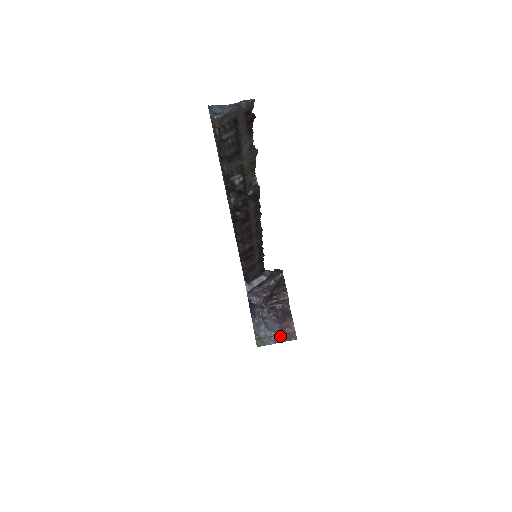
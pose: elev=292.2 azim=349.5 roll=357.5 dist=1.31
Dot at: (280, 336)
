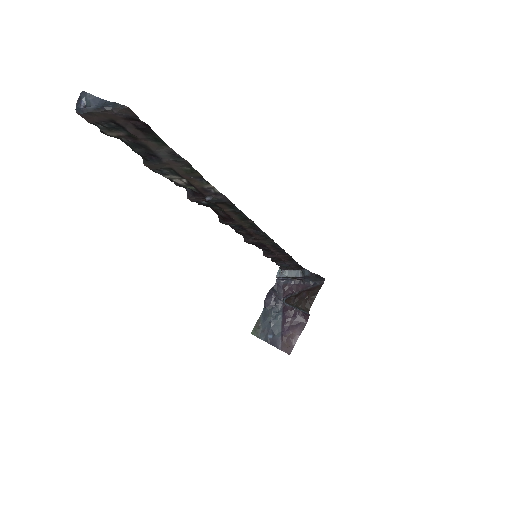
Dot at: (277, 340)
